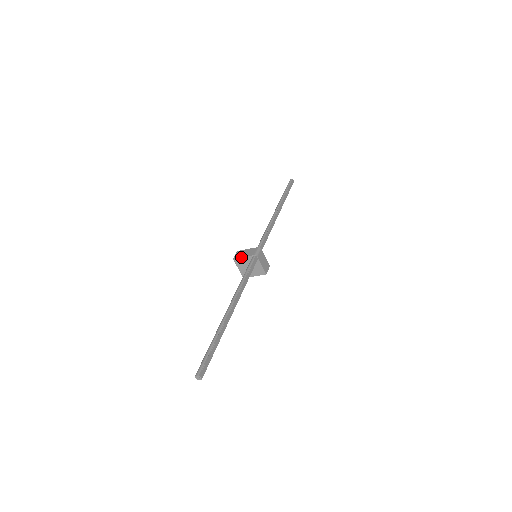
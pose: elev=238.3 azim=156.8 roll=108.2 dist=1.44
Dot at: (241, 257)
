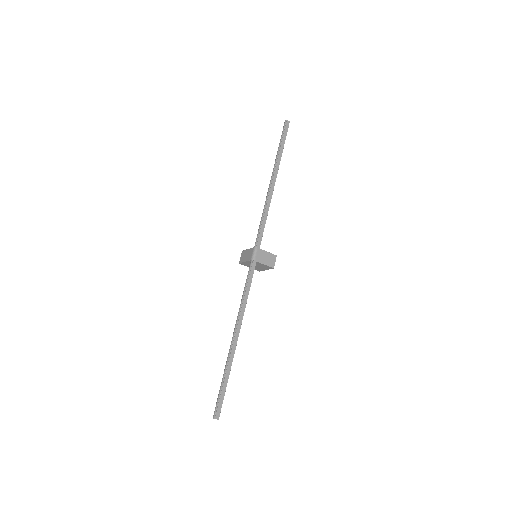
Dot at: (243, 262)
